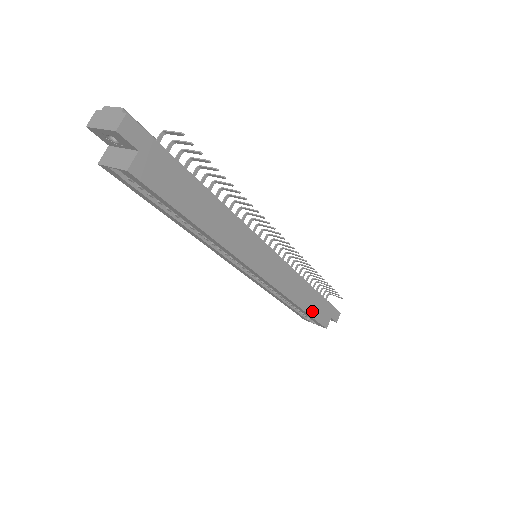
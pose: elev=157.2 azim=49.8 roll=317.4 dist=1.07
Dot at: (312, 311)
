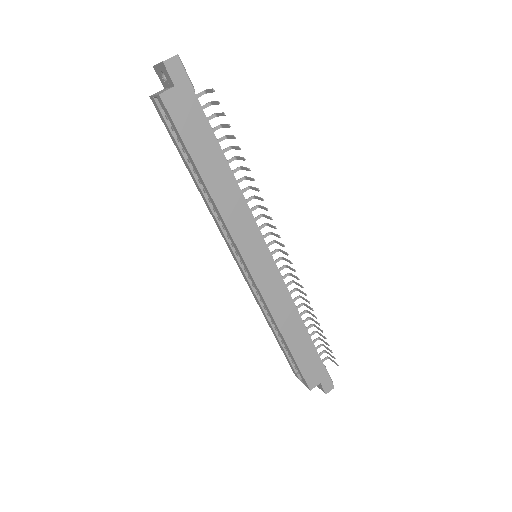
Dot at: (298, 355)
